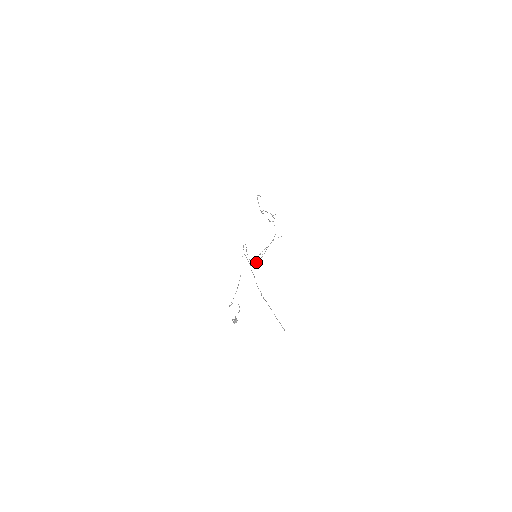
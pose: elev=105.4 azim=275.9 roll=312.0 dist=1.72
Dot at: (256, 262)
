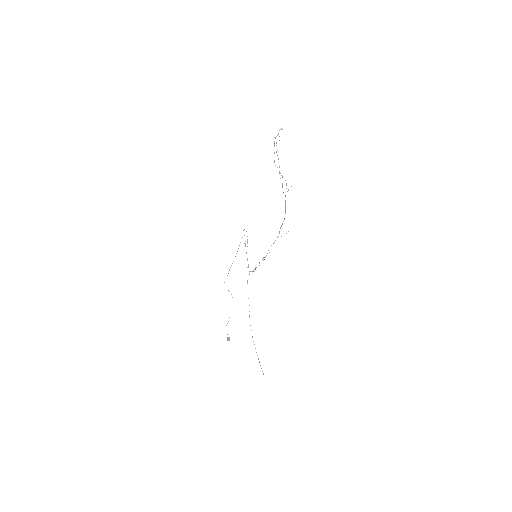
Dot at: (254, 269)
